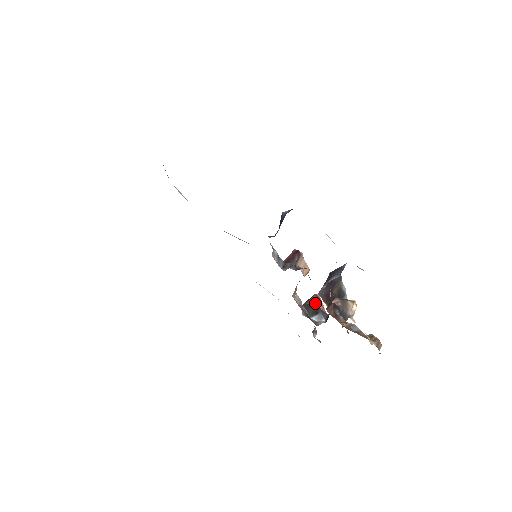
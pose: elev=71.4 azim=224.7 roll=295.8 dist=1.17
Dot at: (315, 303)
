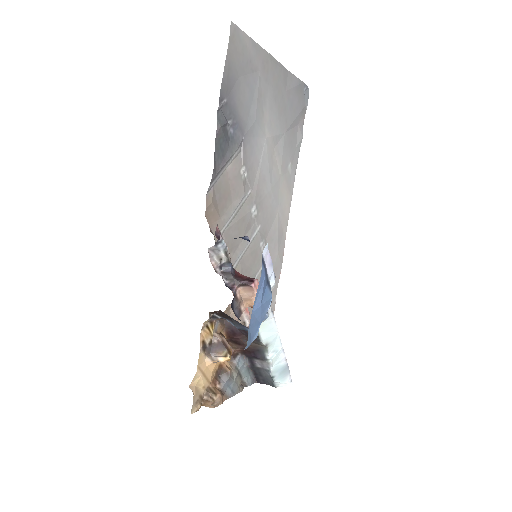
Dot at: occluded
